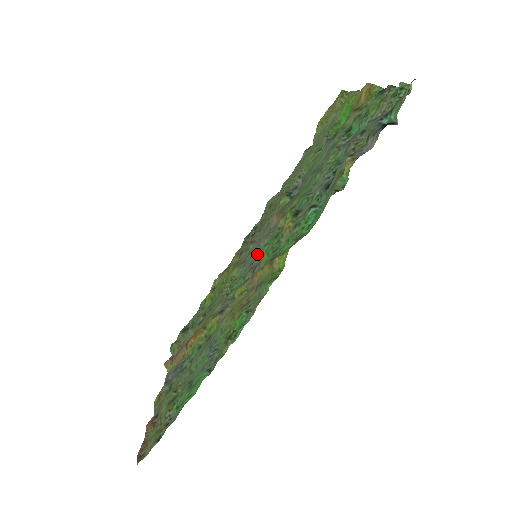
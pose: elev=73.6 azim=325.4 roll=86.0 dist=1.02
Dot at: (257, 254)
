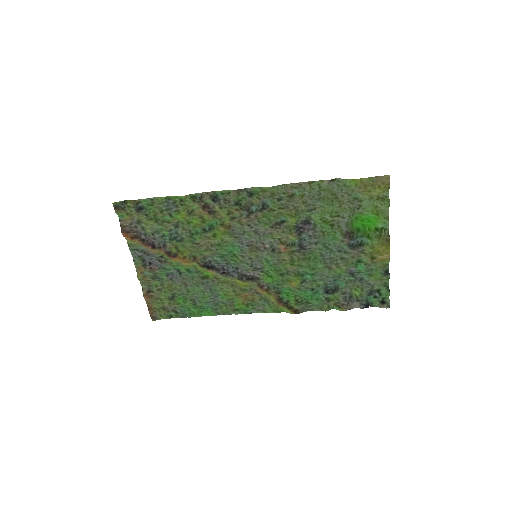
Dot at: (258, 258)
